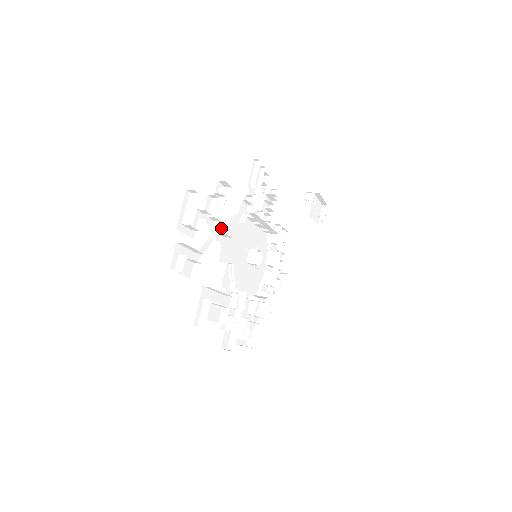
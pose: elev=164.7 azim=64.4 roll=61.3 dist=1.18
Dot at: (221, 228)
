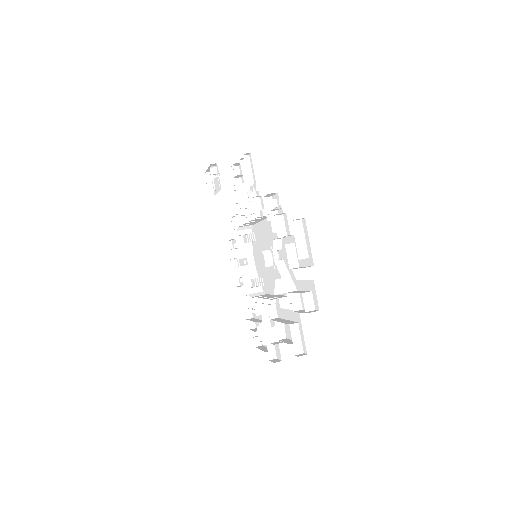
Dot at: (281, 245)
